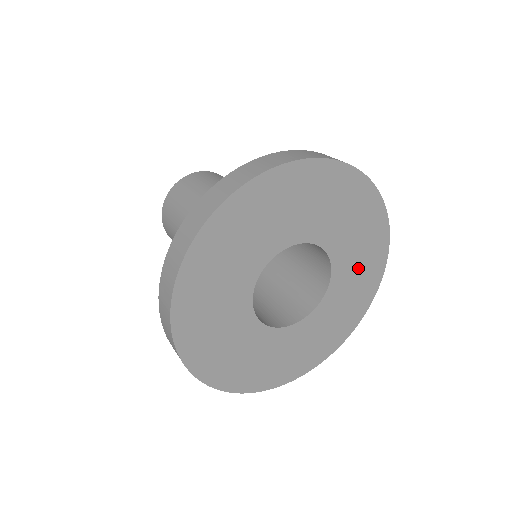
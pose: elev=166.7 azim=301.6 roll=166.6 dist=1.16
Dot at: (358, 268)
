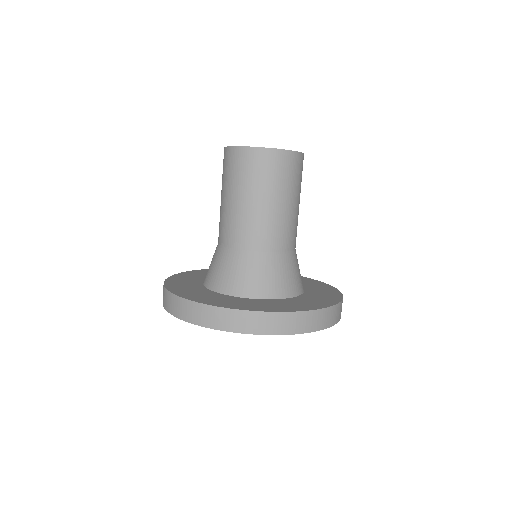
Dot at: occluded
